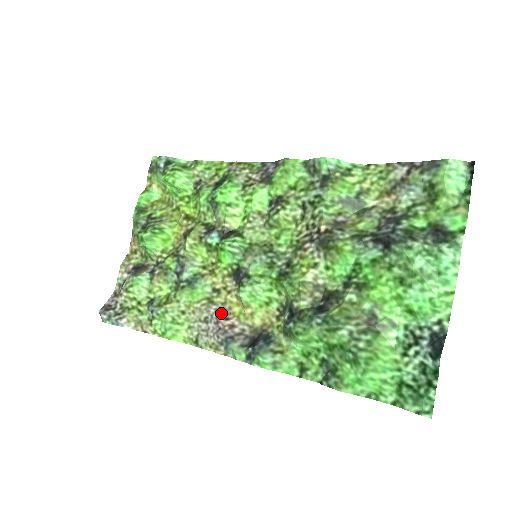
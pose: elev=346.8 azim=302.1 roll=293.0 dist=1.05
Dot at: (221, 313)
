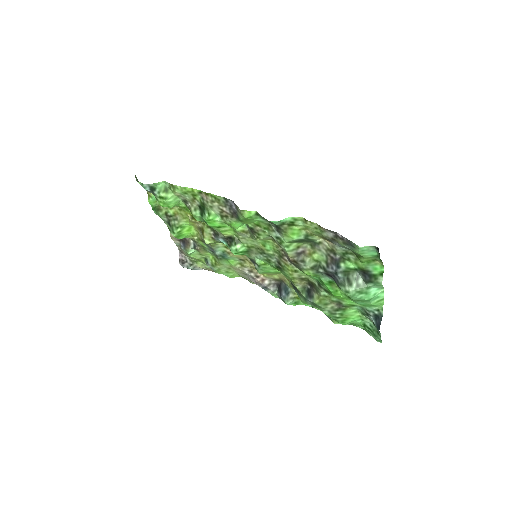
Dot at: (252, 273)
